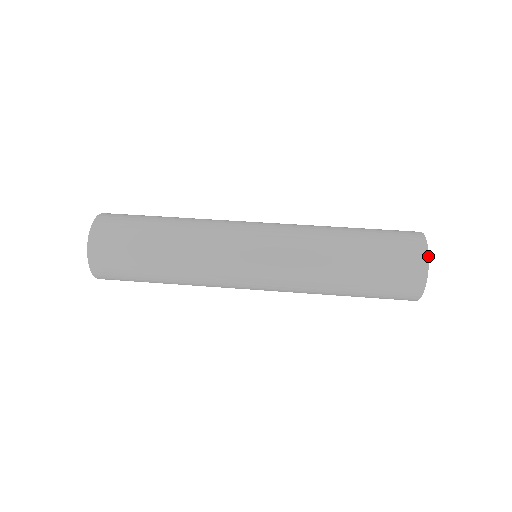
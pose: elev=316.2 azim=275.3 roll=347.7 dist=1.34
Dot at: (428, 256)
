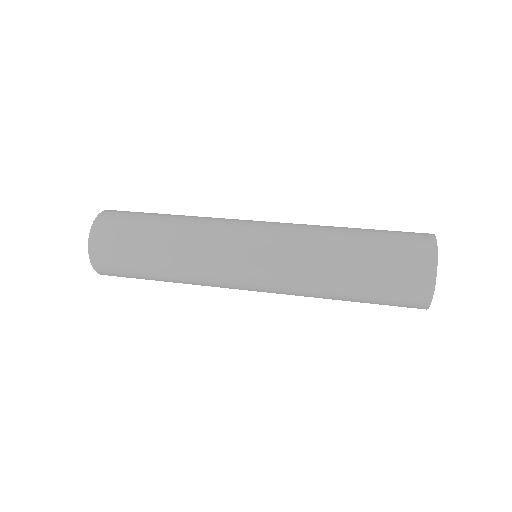
Dot at: (436, 242)
